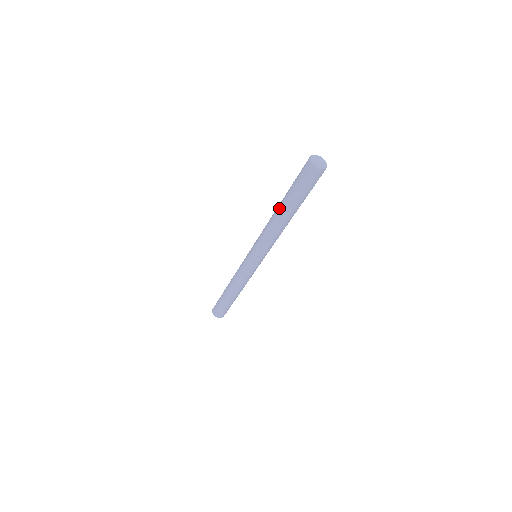
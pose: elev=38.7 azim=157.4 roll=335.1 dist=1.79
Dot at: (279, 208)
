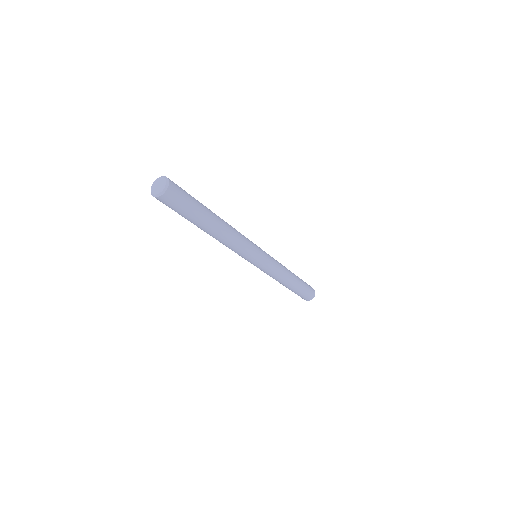
Dot at: occluded
